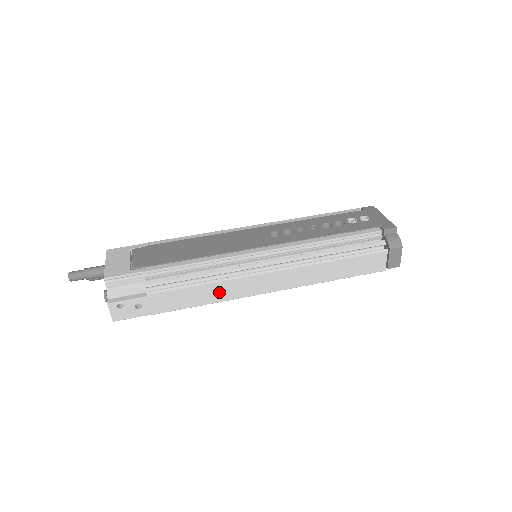
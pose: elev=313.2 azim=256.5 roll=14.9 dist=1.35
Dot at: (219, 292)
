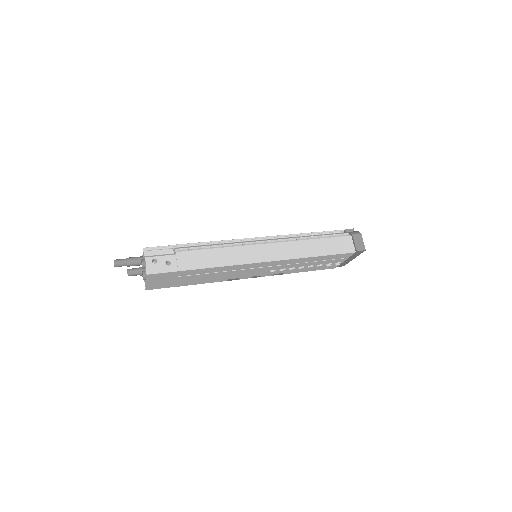
Dot at: (230, 256)
